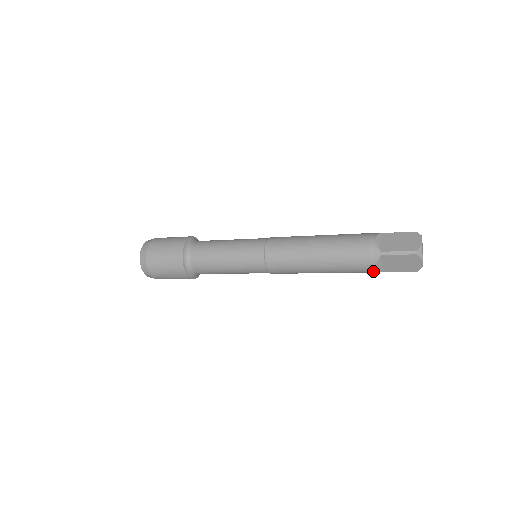
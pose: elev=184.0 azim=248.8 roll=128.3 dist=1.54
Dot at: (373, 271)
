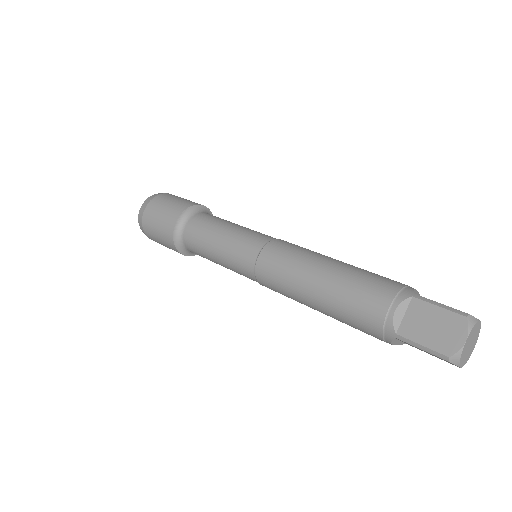
Dot at: occluded
